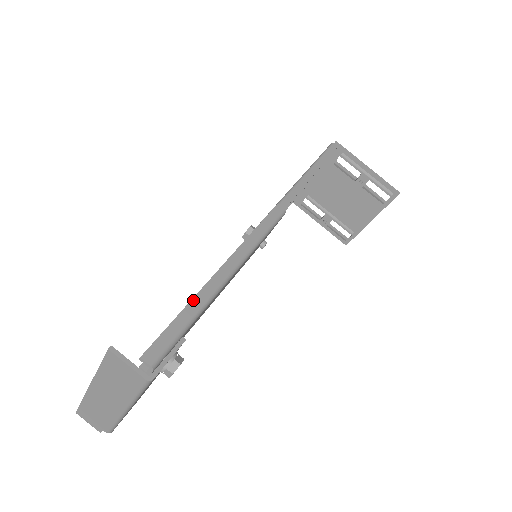
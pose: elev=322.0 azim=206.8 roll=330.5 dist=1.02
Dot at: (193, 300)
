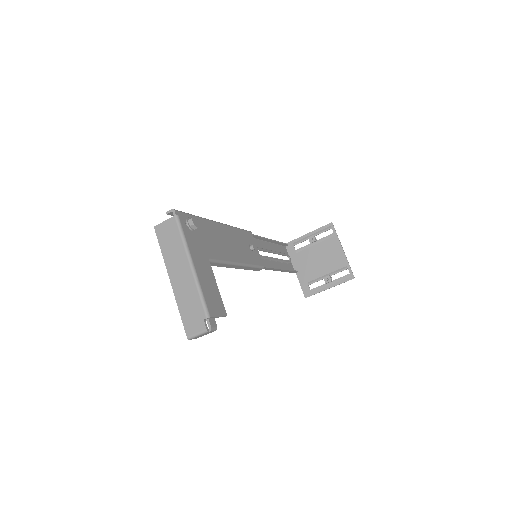
Dot at: occluded
